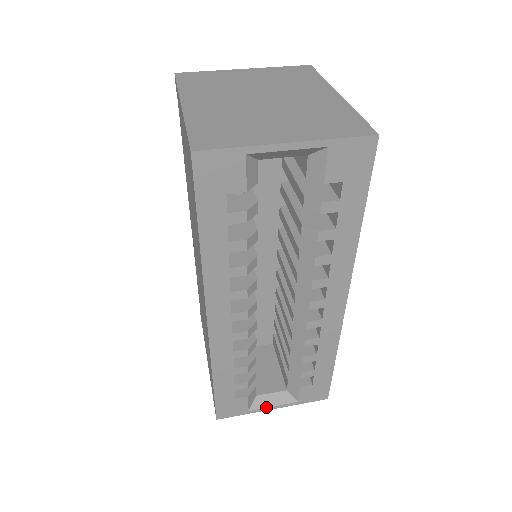
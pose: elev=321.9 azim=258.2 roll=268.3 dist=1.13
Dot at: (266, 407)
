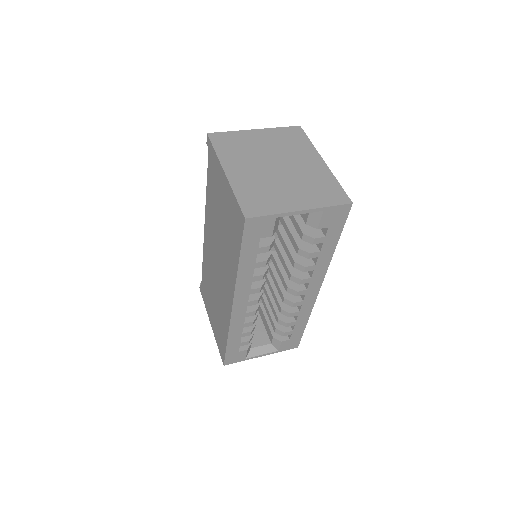
Dot at: (257, 355)
